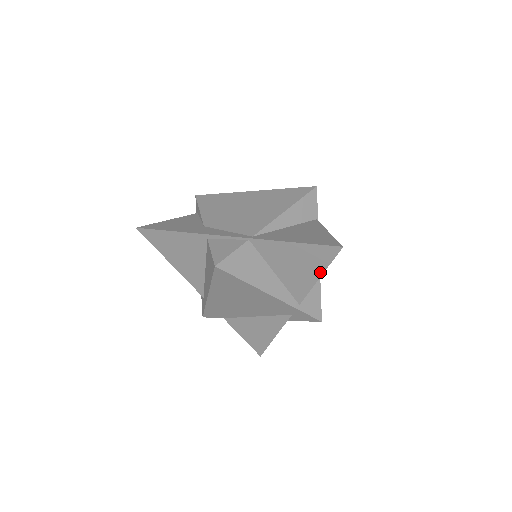
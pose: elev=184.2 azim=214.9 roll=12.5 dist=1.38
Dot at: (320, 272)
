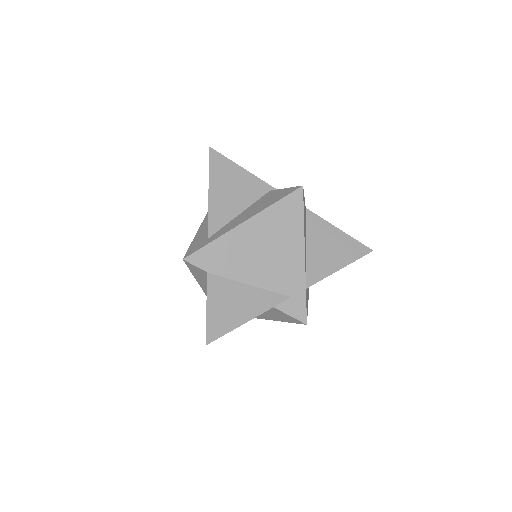
Dot at: (345, 264)
